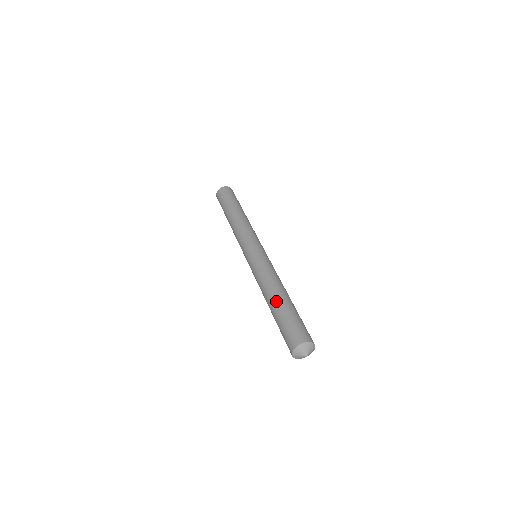
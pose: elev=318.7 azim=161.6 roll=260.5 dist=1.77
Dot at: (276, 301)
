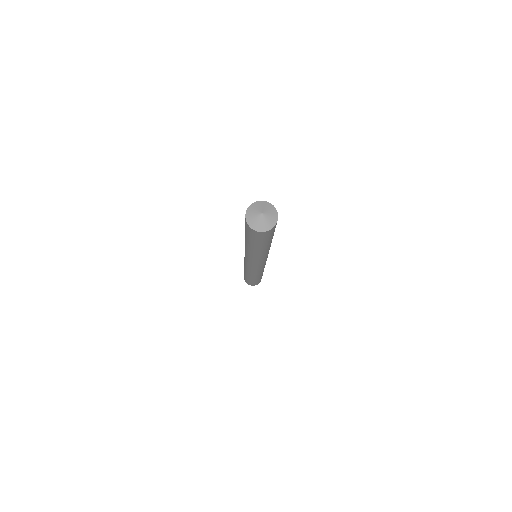
Dot at: occluded
